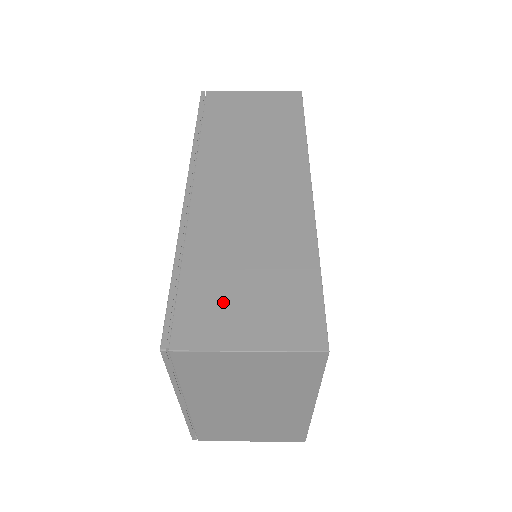
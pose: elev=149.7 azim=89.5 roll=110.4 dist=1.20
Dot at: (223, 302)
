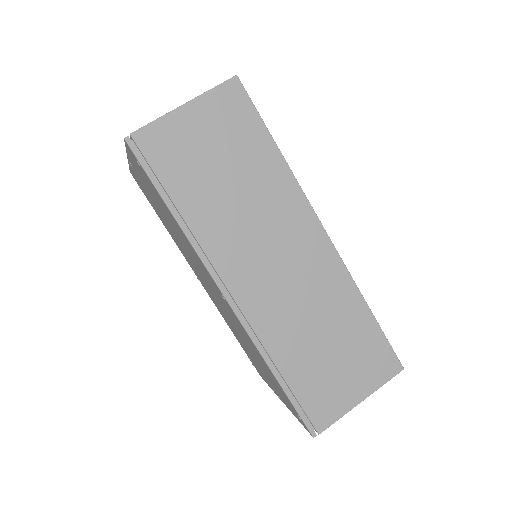
Dot at: (328, 381)
